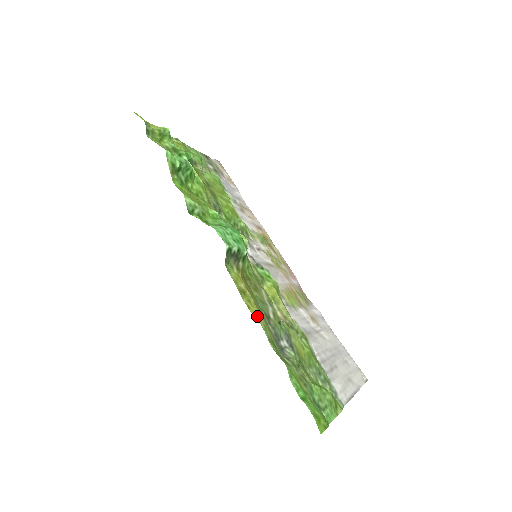
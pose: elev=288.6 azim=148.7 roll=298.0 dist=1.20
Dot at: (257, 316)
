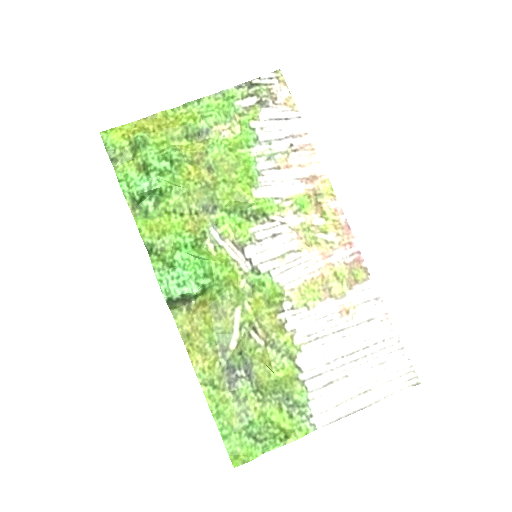
Dot at: (194, 361)
